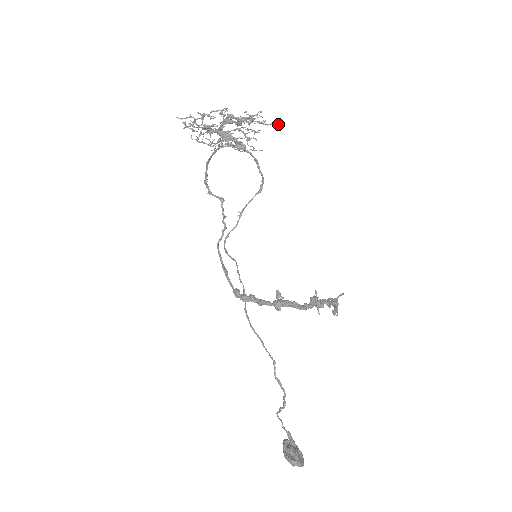
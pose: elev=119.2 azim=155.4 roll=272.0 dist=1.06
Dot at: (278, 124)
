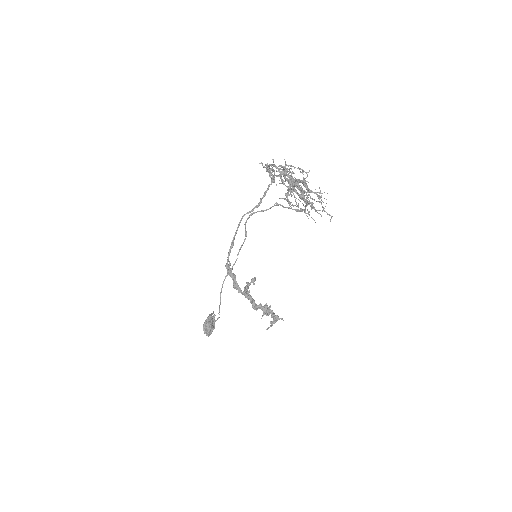
Dot at: occluded
